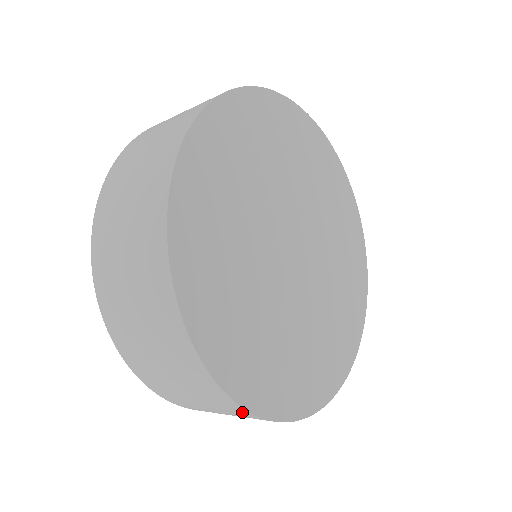
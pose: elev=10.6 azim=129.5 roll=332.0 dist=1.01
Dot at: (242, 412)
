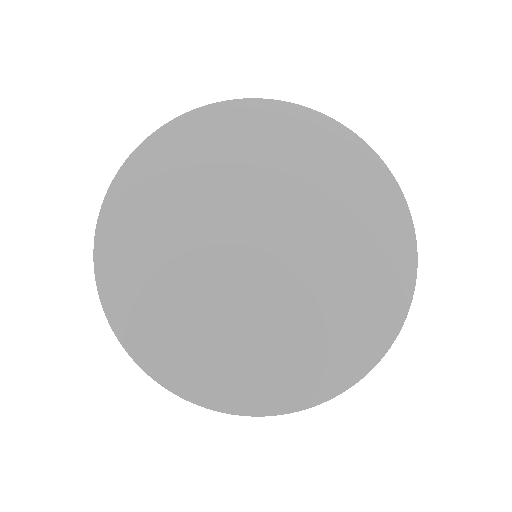
Dot at: occluded
